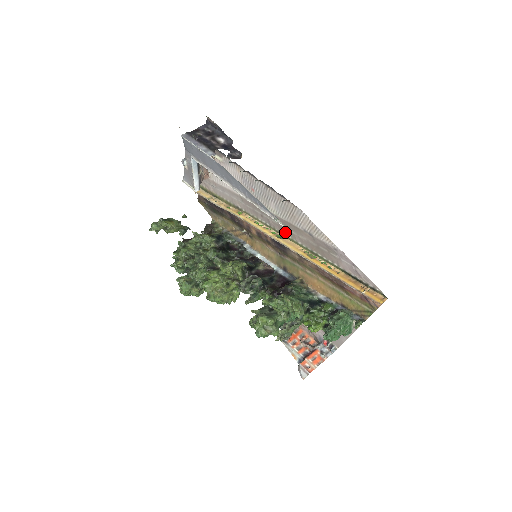
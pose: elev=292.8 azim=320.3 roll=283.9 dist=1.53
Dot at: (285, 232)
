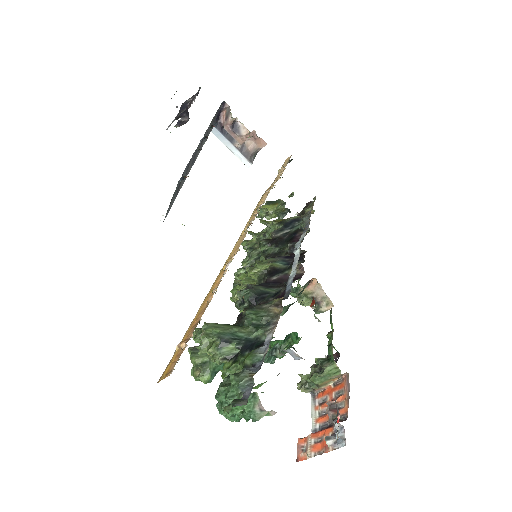
Dot at: occluded
